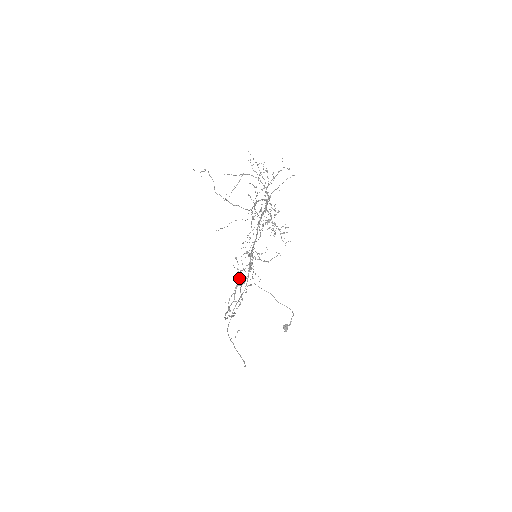
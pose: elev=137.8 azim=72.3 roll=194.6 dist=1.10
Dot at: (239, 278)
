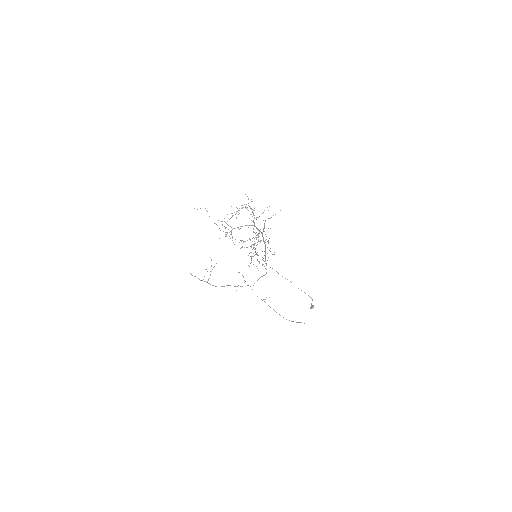
Dot at: occluded
